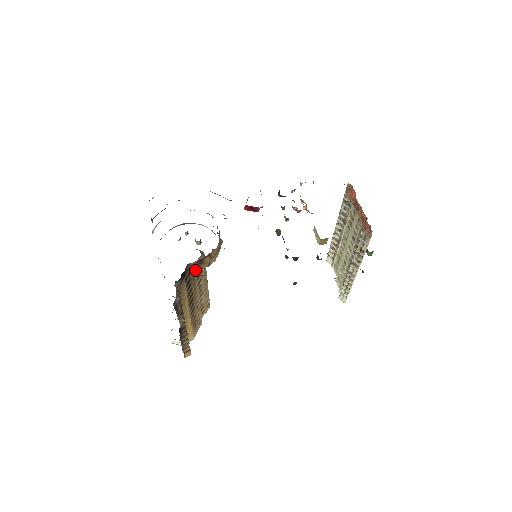
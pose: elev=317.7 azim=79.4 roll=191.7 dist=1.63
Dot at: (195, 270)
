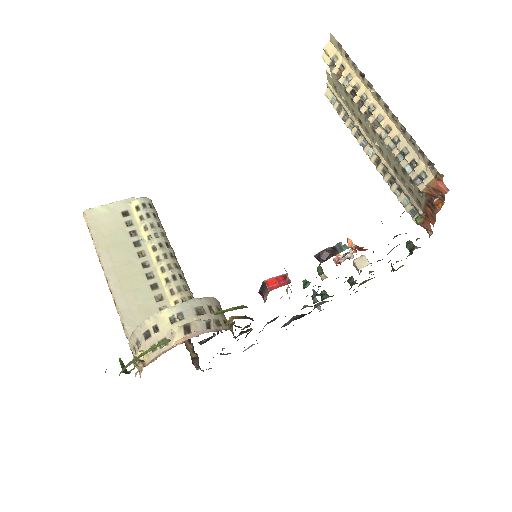
Dot at: occluded
